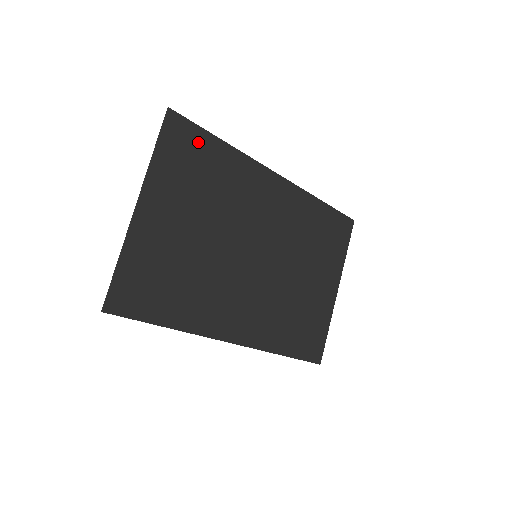
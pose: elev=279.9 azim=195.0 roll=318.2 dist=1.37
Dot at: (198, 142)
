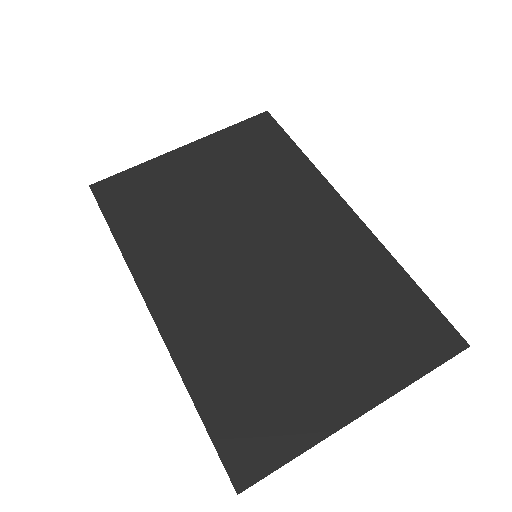
Dot at: (274, 140)
